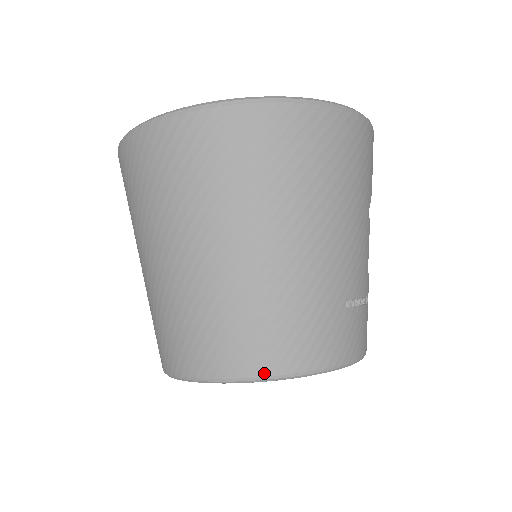
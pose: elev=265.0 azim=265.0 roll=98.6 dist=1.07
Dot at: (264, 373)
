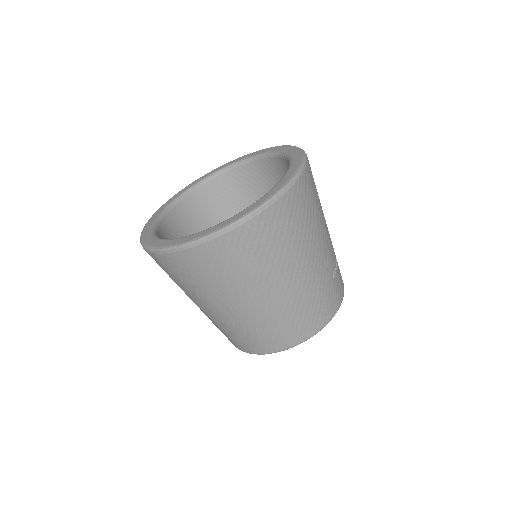
Dot at: (309, 336)
